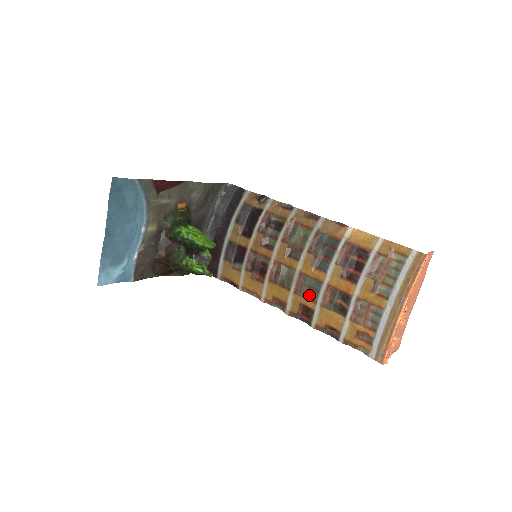
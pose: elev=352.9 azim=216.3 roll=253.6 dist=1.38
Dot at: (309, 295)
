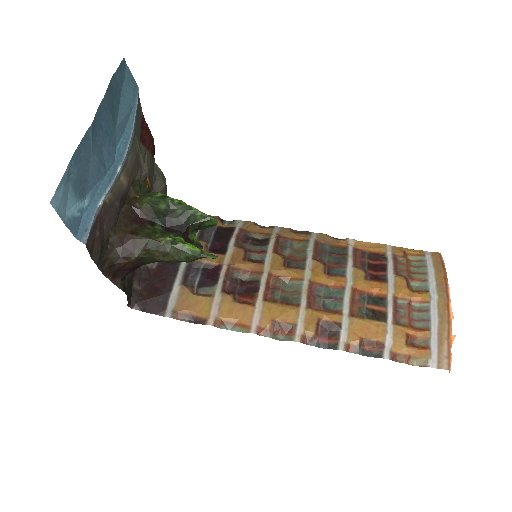
Dot at: (328, 307)
